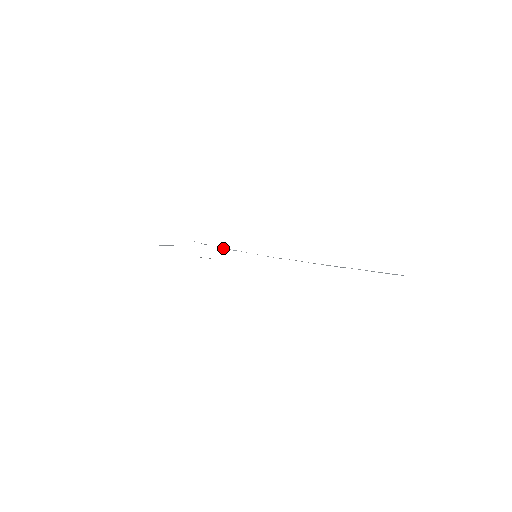
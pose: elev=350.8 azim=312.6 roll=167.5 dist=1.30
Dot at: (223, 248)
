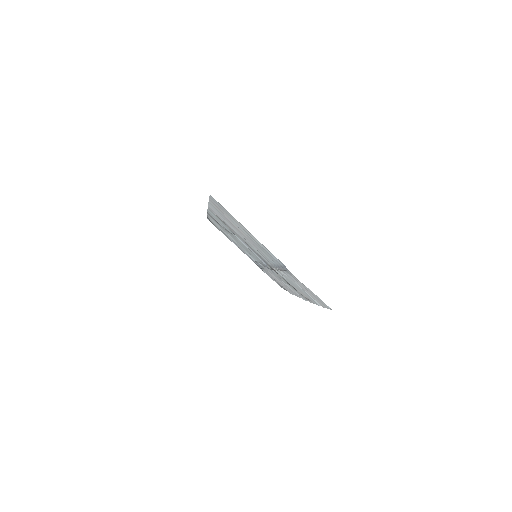
Dot at: occluded
